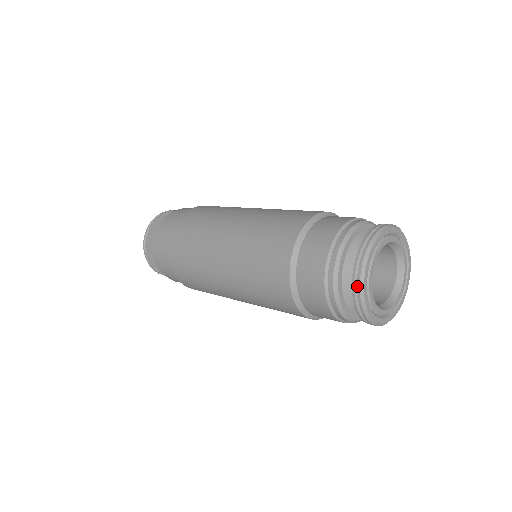
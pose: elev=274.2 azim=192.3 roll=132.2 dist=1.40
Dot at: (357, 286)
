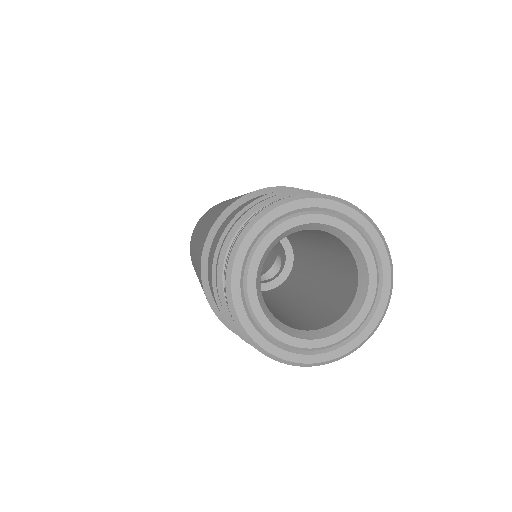
Dot at: (233, 245)
